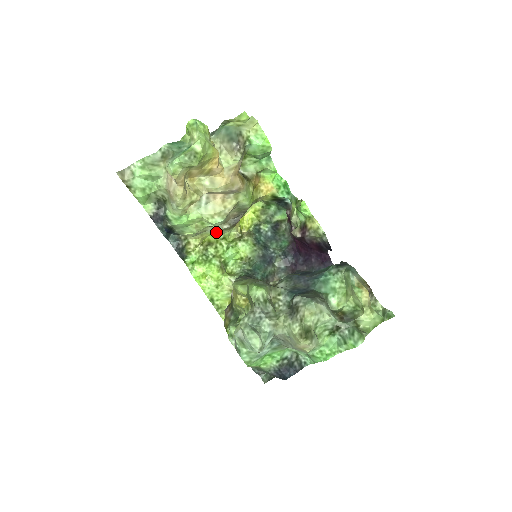
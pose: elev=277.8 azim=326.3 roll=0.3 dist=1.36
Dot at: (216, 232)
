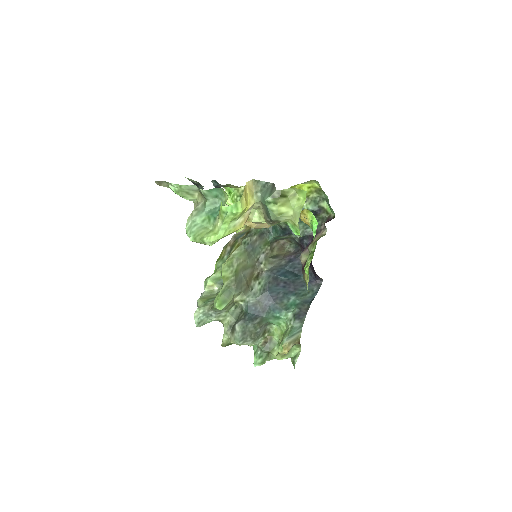
Dot at: occluded
